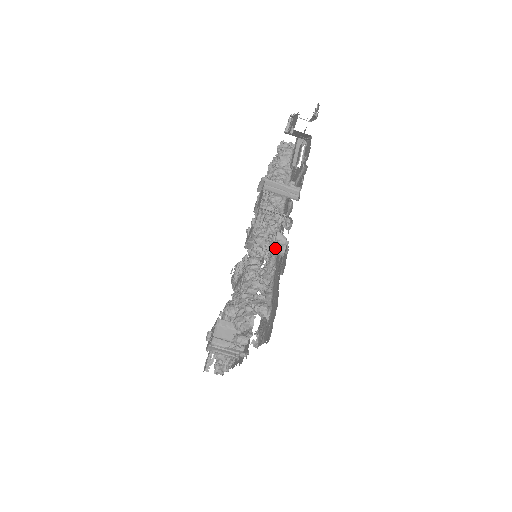
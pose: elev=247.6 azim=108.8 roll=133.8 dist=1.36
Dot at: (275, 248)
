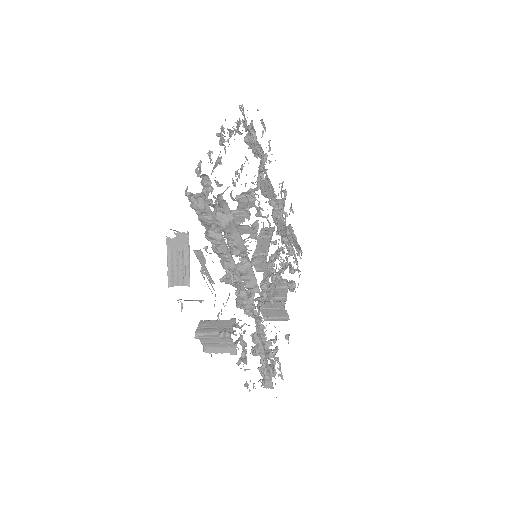
Dot at: occluded
